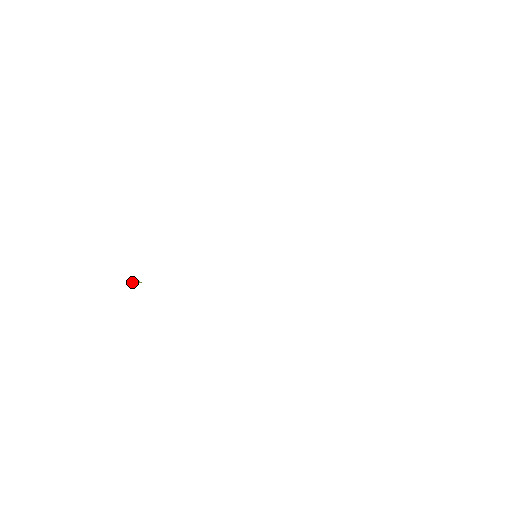
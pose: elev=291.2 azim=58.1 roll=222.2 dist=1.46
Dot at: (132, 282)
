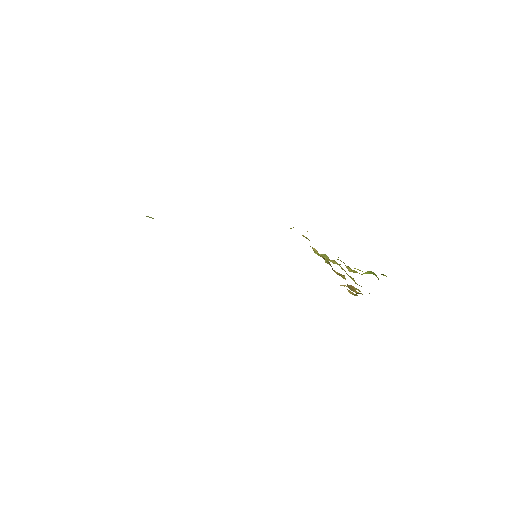
Dot at: (147, 216)
